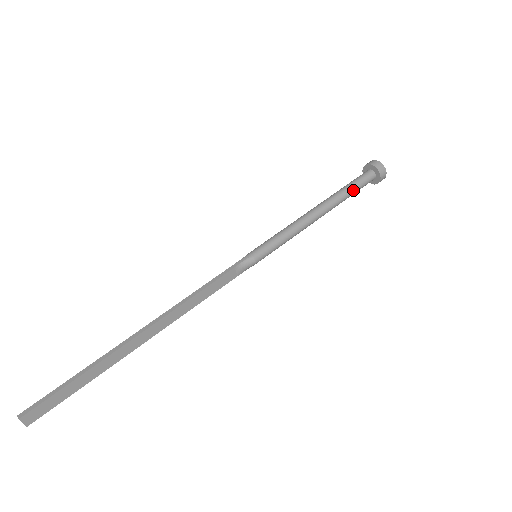
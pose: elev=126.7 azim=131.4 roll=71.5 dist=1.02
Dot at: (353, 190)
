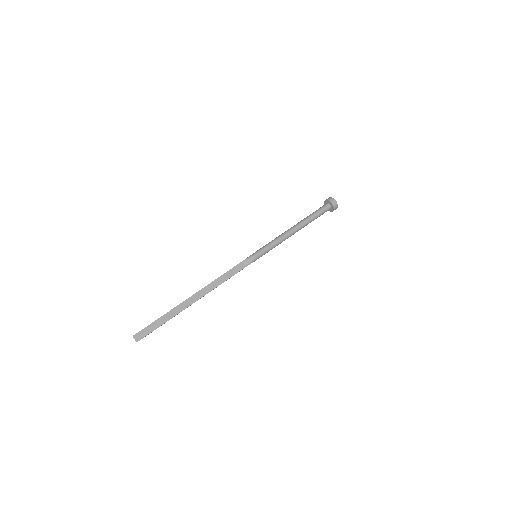
Dot at: (315, 214)
